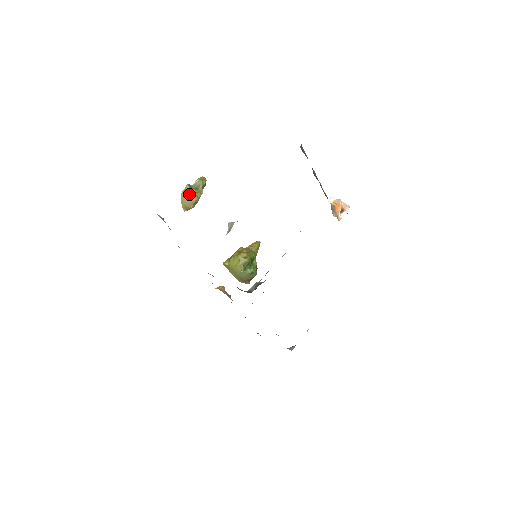
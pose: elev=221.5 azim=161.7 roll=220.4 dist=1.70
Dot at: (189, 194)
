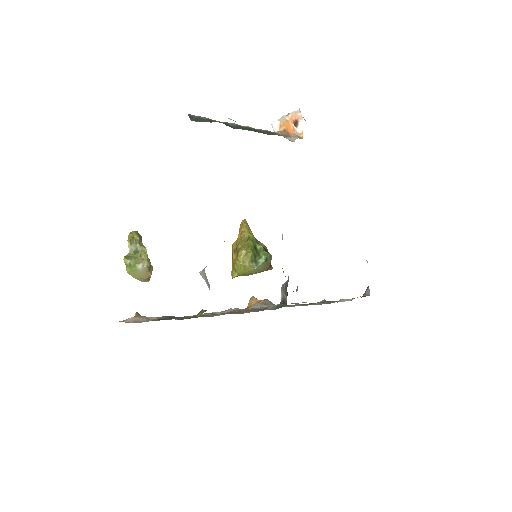
Dot at: (135, 267)
